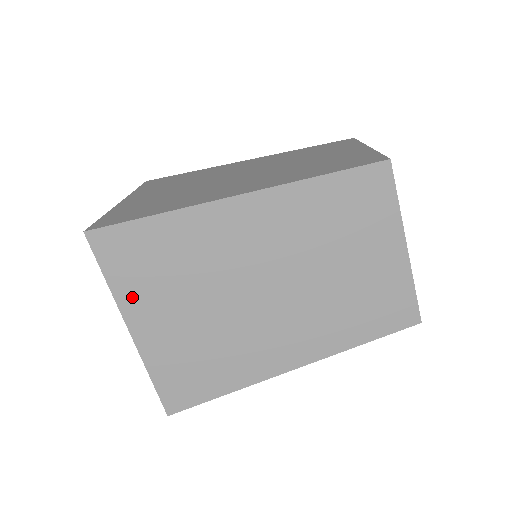
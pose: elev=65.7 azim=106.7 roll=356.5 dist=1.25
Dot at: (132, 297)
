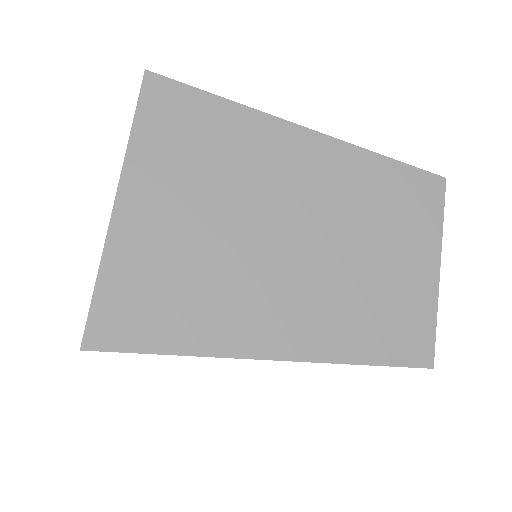
Dot at: occluded
